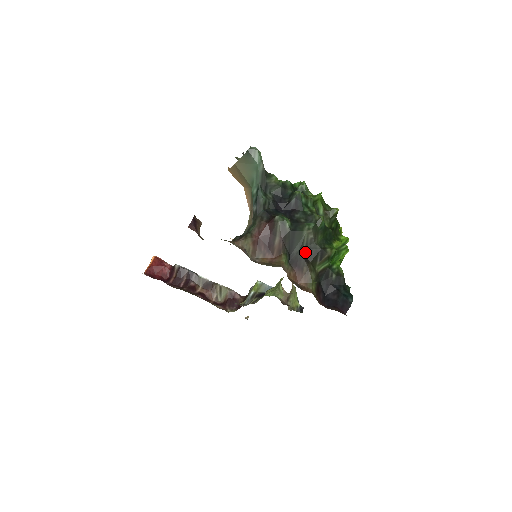
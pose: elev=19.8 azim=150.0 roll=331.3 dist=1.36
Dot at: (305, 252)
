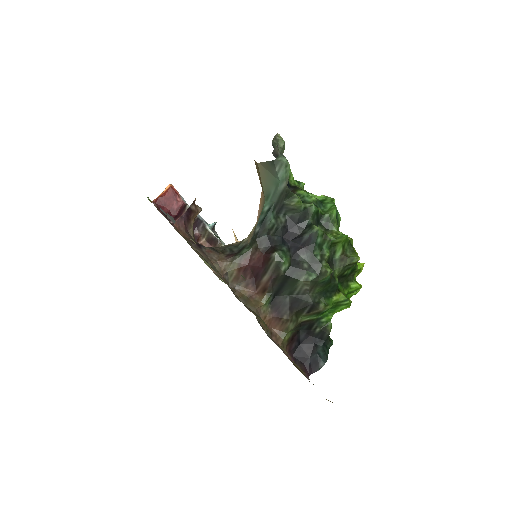
Dot at: (293, 300)
